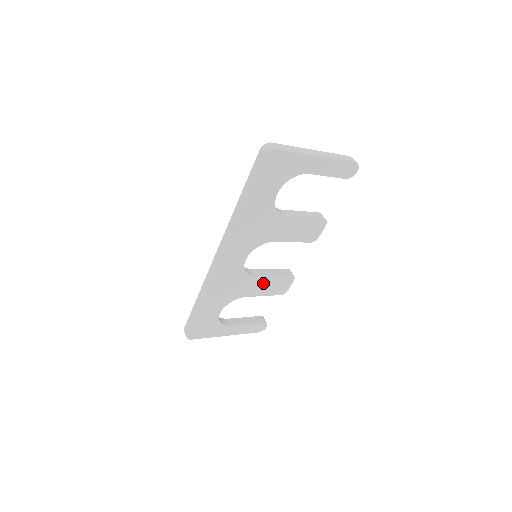
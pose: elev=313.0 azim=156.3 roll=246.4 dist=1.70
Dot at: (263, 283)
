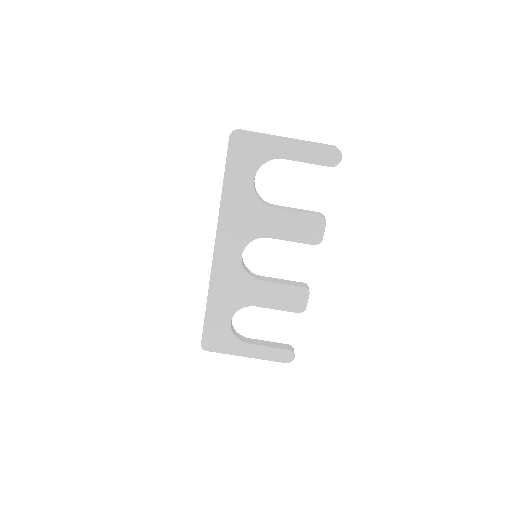
Dot at: (271, 291)
